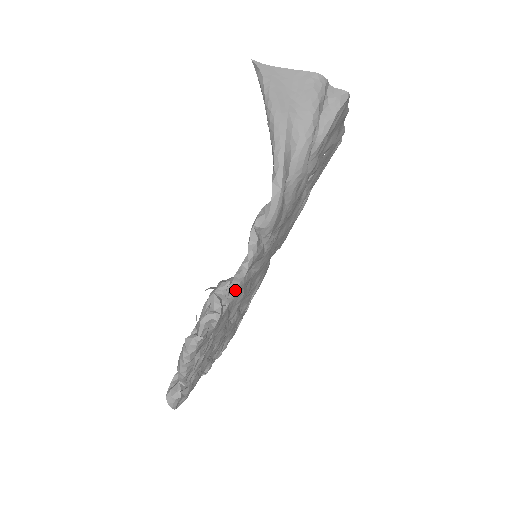
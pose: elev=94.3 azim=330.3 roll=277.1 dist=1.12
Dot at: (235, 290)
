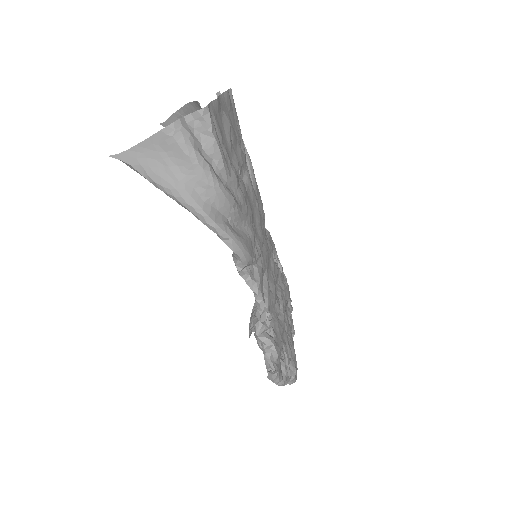
Dot at: (267, 312)
